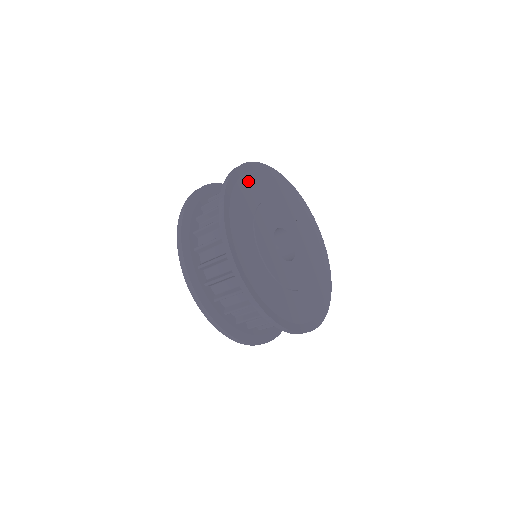
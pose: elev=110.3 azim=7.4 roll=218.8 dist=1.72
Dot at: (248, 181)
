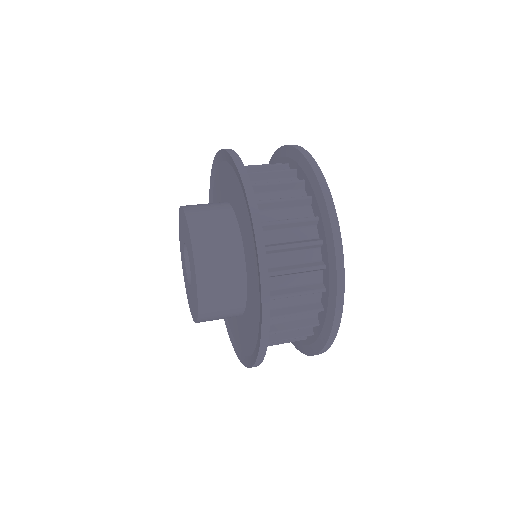
Dot at: occluded
